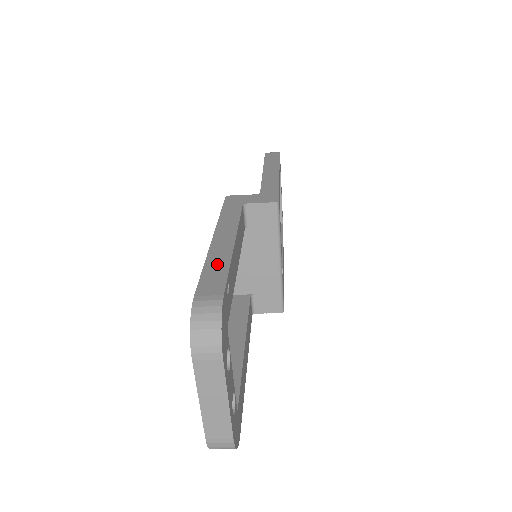
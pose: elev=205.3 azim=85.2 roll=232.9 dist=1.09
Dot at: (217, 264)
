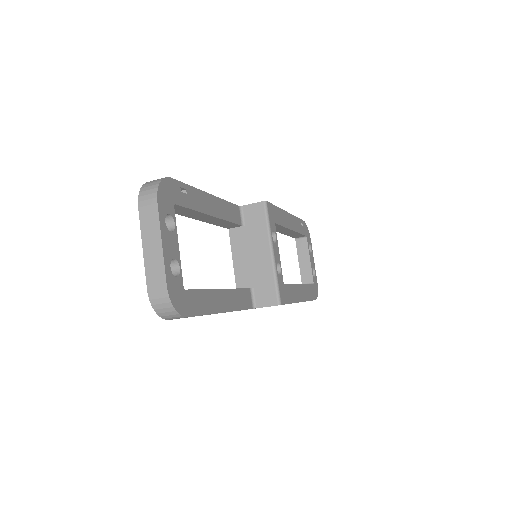
Dot at: occluded
